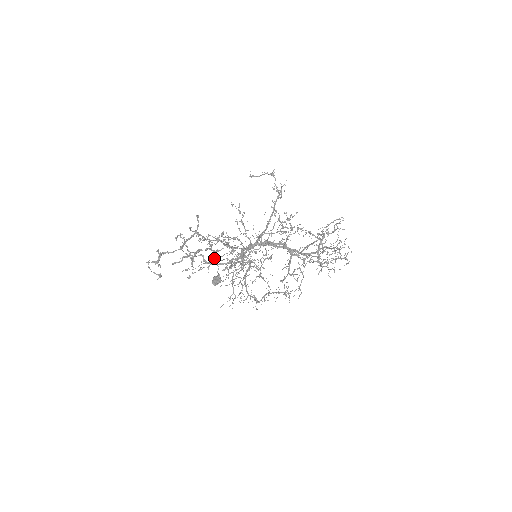
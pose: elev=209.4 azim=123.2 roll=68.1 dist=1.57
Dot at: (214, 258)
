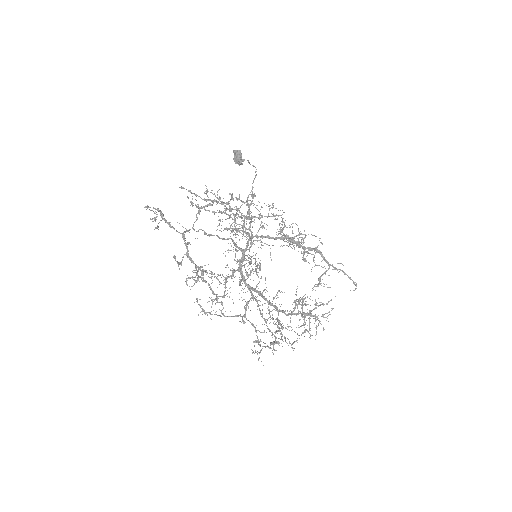
Dot at: (243, 161)
